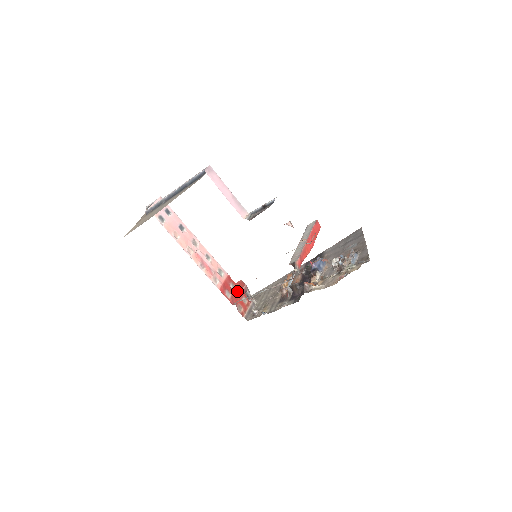
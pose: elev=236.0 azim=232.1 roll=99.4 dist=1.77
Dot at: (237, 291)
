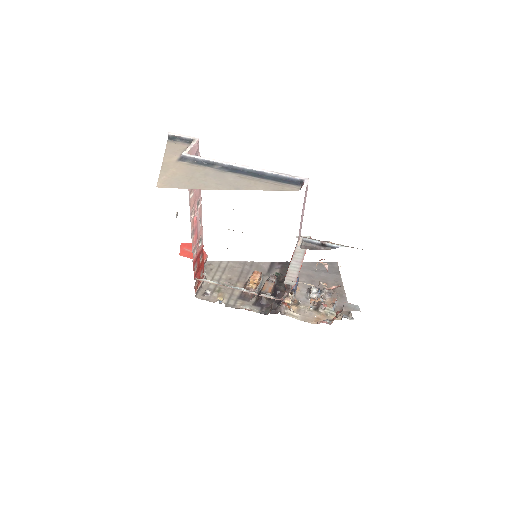
Dot at: (201, 263)
